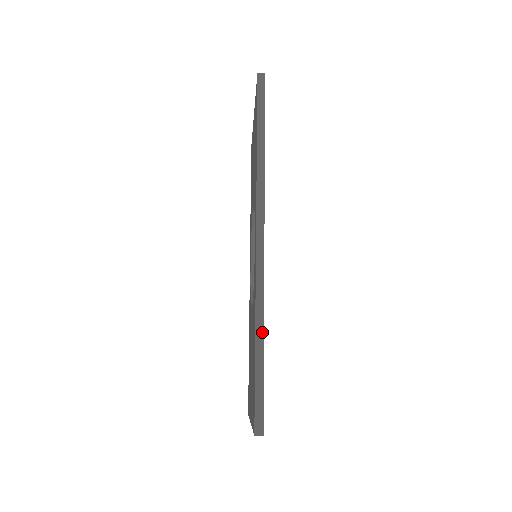
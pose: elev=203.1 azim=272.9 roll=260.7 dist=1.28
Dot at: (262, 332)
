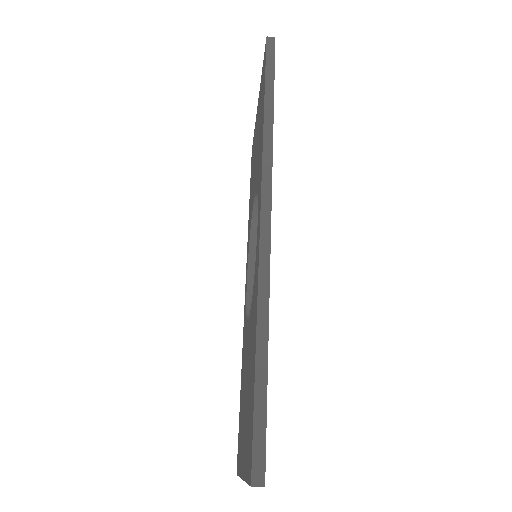
Dot at: (266, 333)
